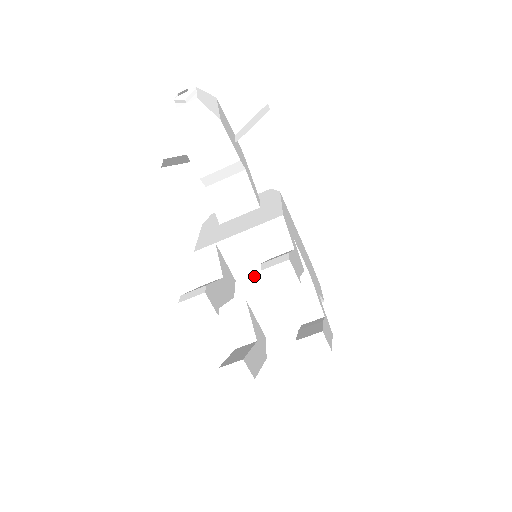
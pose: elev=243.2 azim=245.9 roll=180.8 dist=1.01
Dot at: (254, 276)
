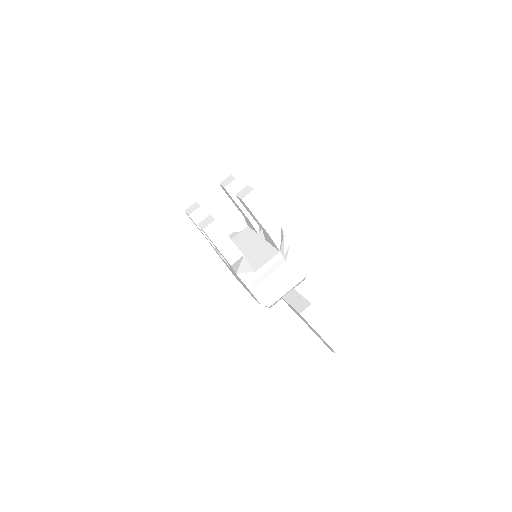
Dot at: (246, 246)
